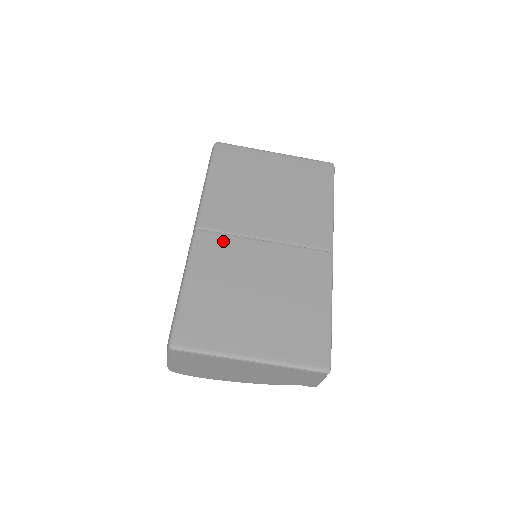
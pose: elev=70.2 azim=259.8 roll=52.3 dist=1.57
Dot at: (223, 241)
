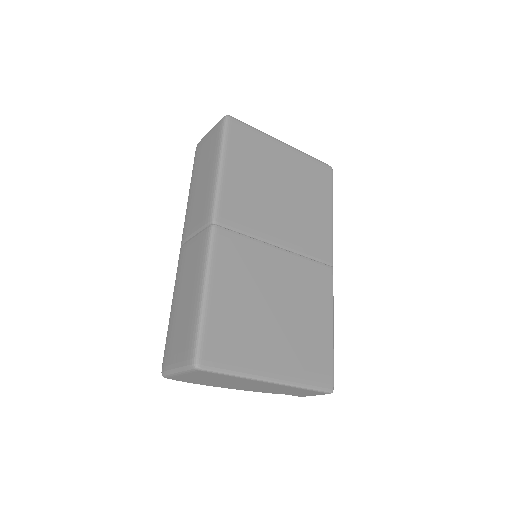
Dot at: (241, 243)
